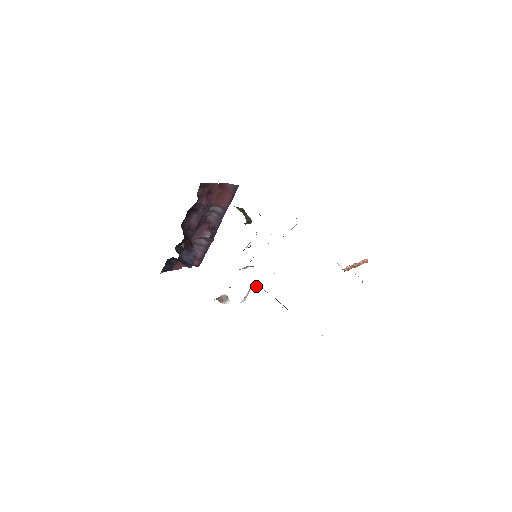
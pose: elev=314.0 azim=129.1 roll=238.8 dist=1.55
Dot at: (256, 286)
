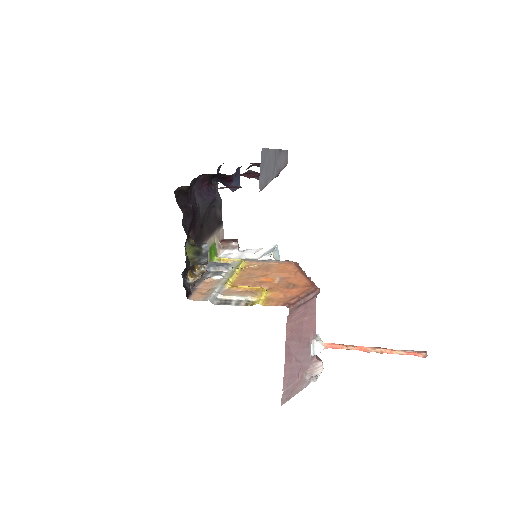
Dot at: (271, 258)
